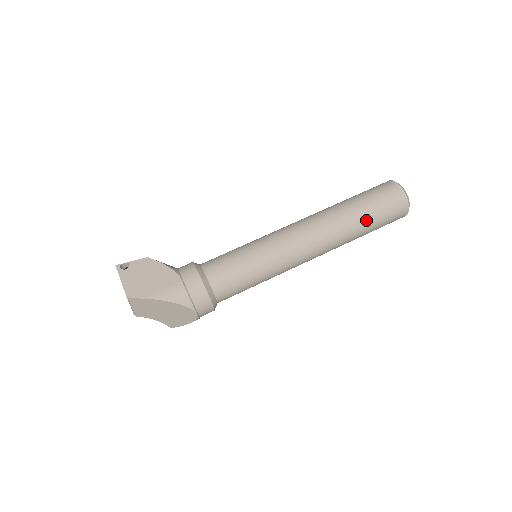
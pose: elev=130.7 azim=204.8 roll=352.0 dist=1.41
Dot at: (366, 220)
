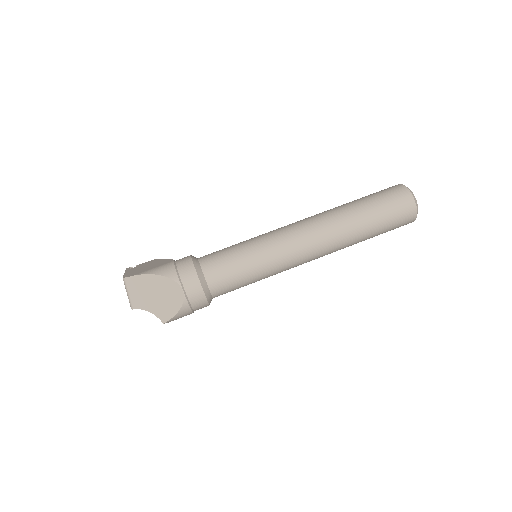
Dot at: (365, 209)
